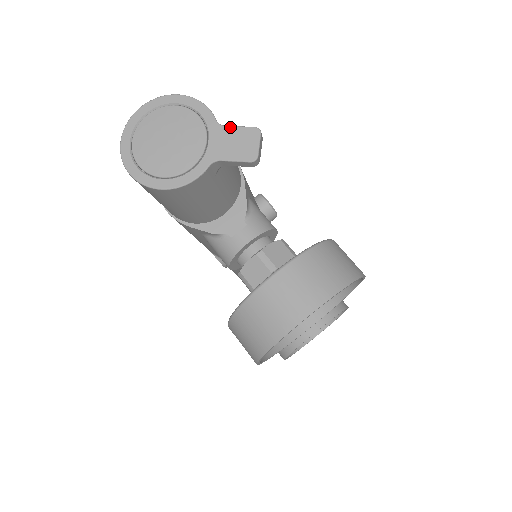
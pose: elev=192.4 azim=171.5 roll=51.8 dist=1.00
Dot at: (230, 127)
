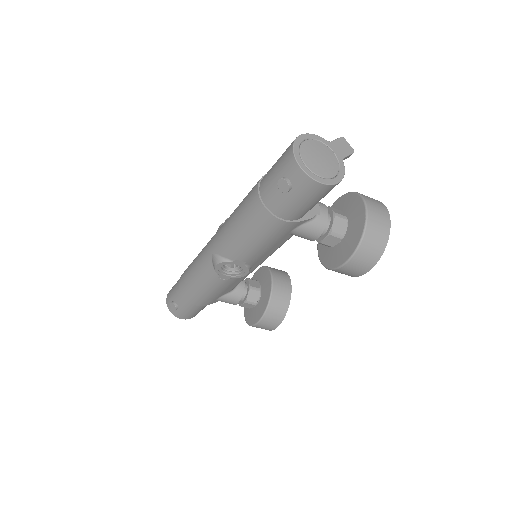
Dot at: (334, 141)
